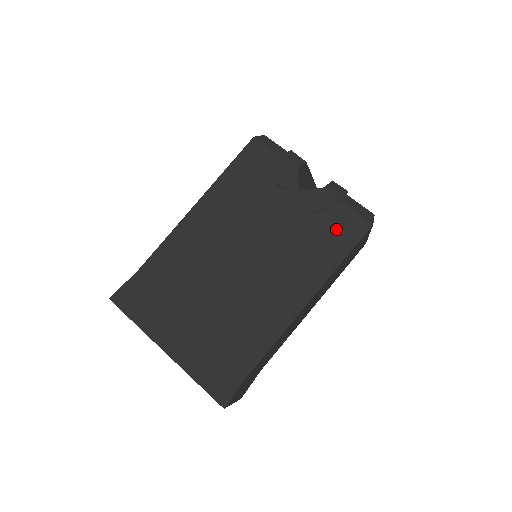
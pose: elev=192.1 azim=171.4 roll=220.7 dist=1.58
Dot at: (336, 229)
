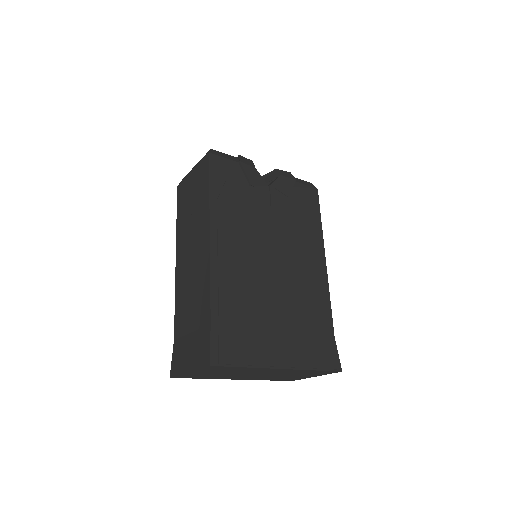
Dot at: (305, 202)
